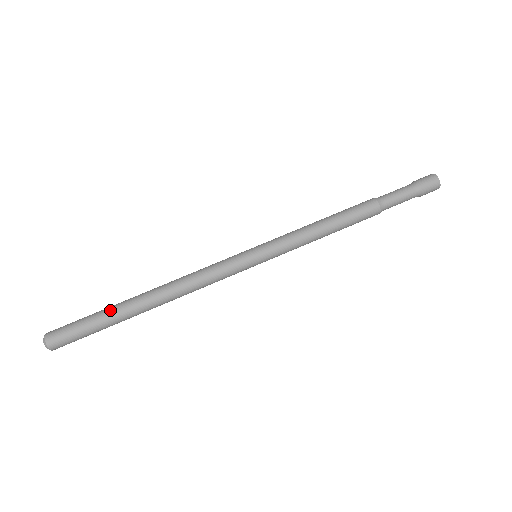
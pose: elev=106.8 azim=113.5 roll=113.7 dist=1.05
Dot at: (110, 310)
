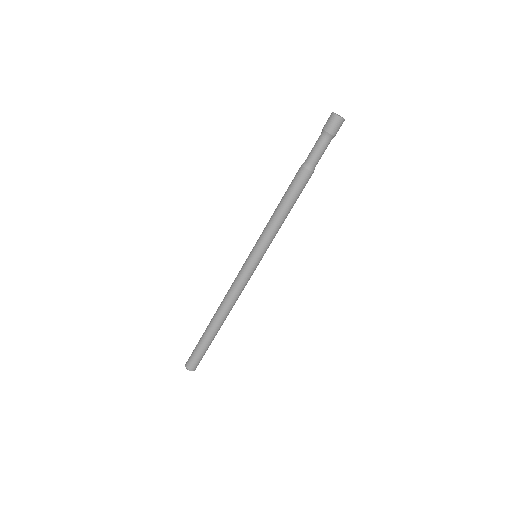
Dot at: (203, 336)
